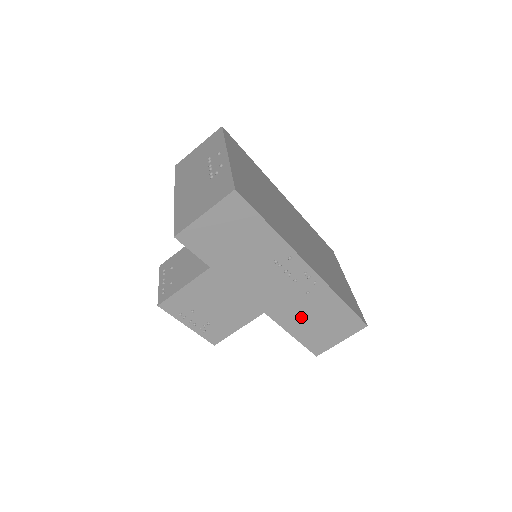
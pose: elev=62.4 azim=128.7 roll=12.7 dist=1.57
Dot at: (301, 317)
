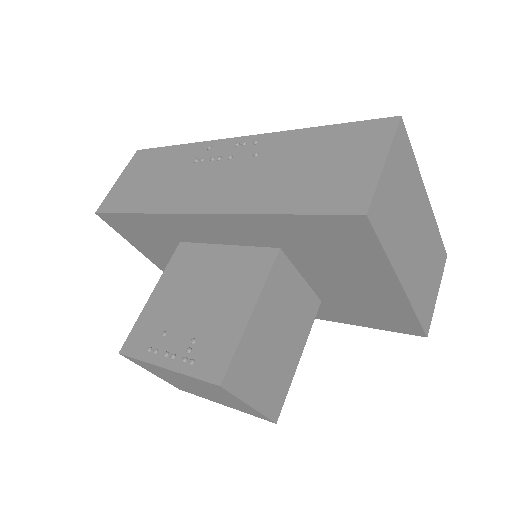
Dot at: (273, 183)
